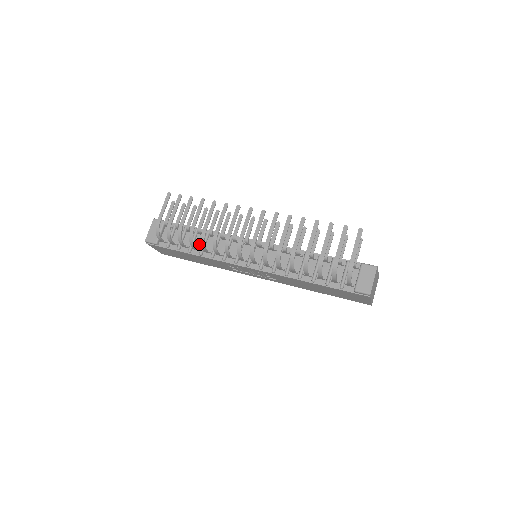
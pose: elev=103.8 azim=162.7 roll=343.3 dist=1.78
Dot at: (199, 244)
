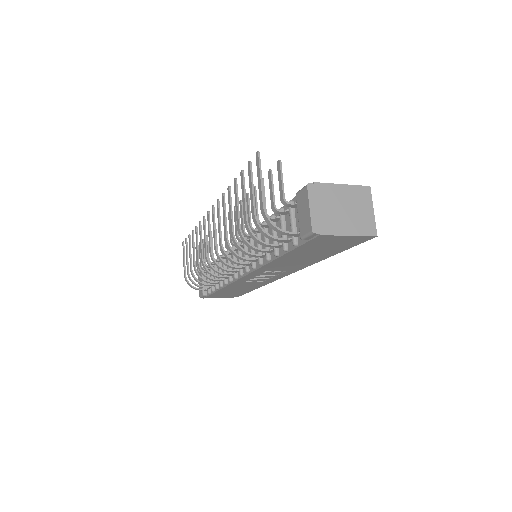
Dot at: occluded
